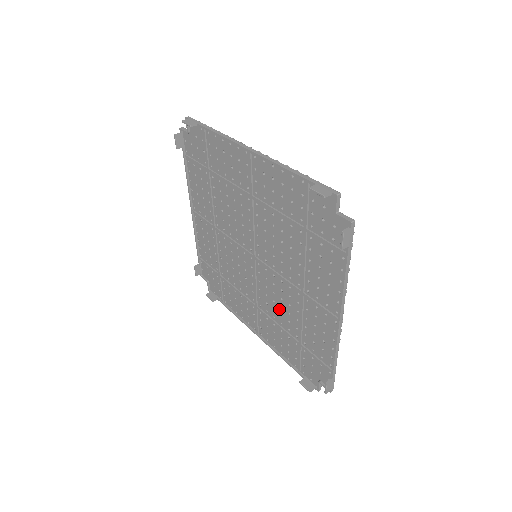
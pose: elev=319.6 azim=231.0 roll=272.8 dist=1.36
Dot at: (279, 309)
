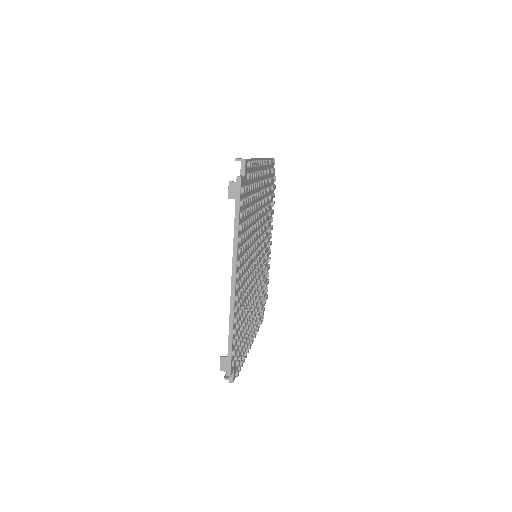
Dot at: occluded
